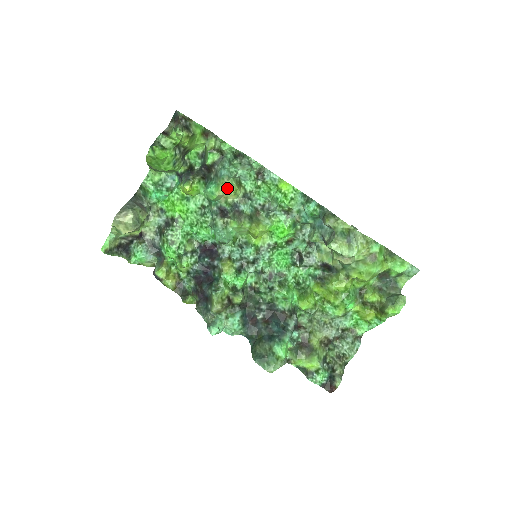
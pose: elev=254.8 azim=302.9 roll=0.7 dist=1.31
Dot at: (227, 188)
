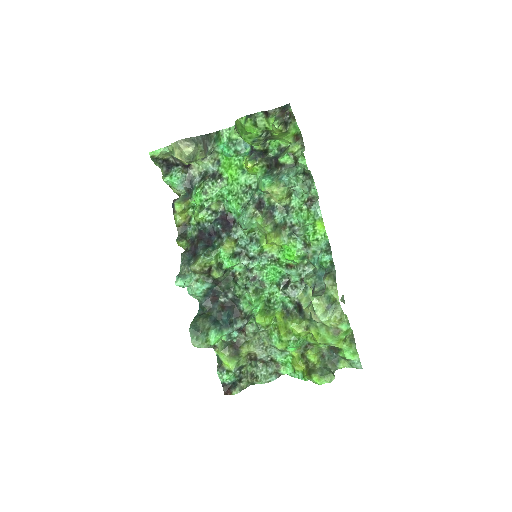
Dot at: (277, 191)
